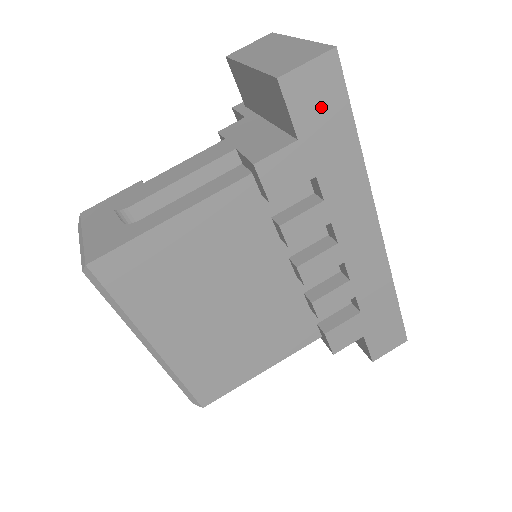
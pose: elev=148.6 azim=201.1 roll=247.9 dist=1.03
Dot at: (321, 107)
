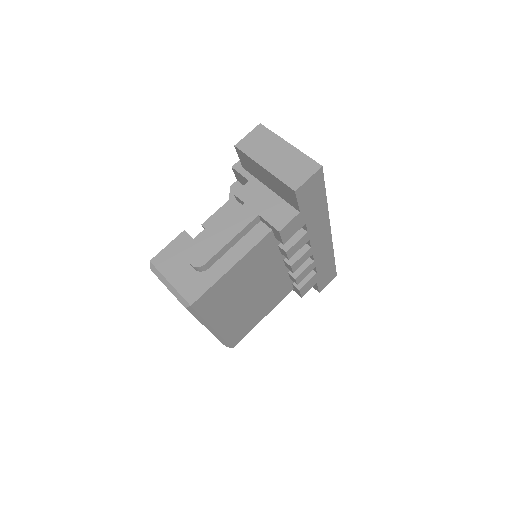
Dot at: (312, 194)
